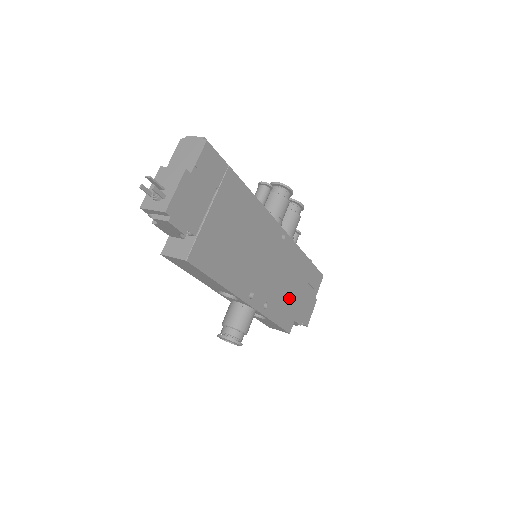
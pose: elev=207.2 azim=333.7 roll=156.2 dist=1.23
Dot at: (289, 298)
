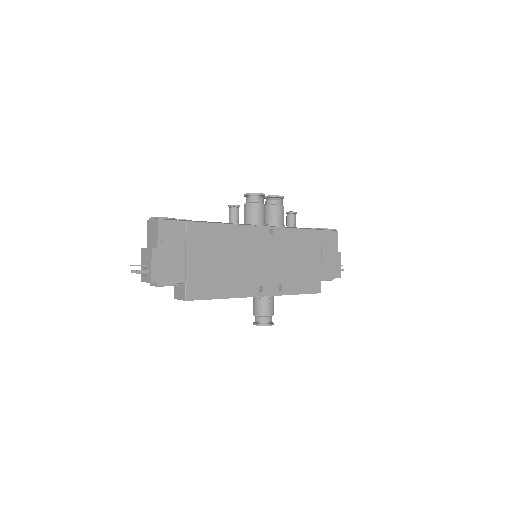
Dot at: (304, 269)
